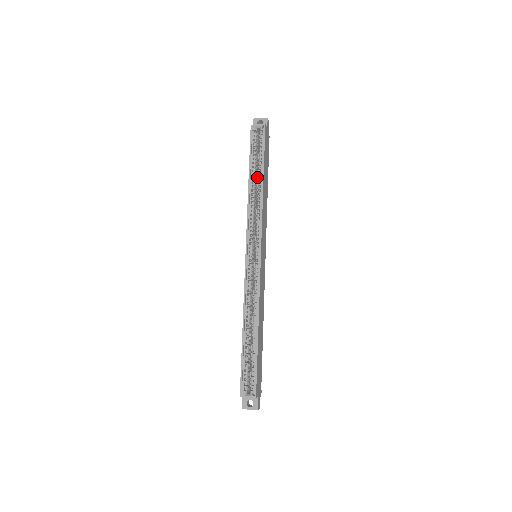
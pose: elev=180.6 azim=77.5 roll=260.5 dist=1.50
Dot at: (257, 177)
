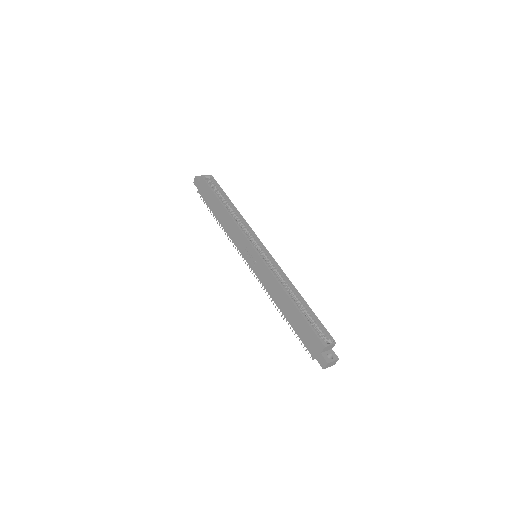
Dot at: occluded
